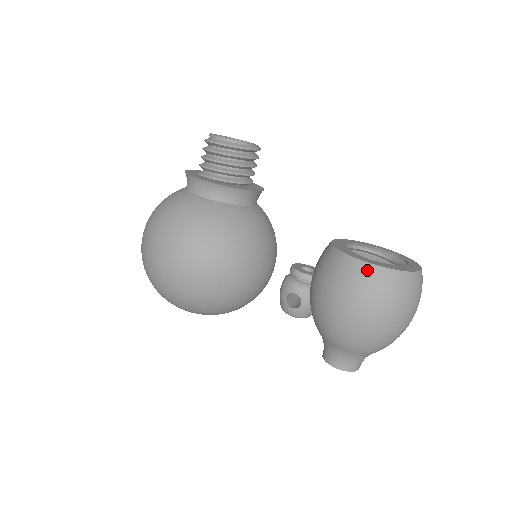
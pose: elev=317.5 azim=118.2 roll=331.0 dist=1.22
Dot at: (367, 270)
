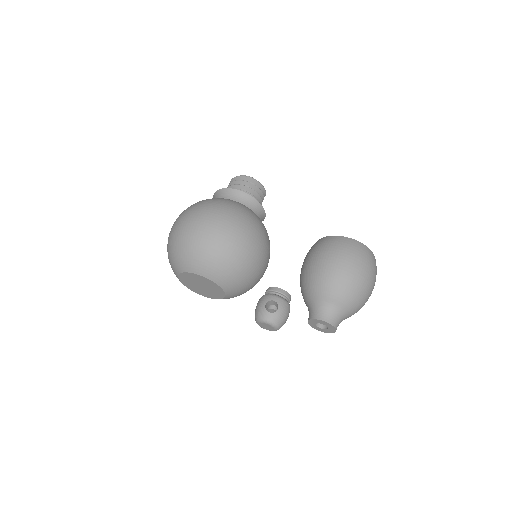
Dot at: (350, 241)
